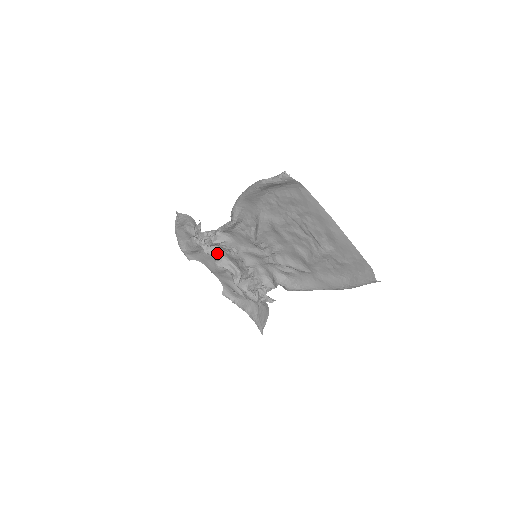
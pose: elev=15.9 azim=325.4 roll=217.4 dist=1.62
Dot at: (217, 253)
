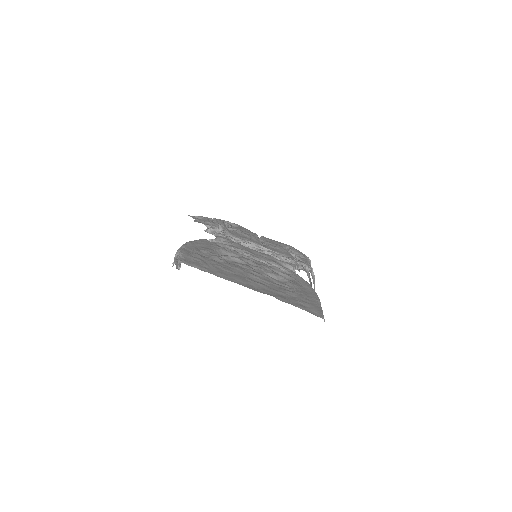
Dot at: occluded
